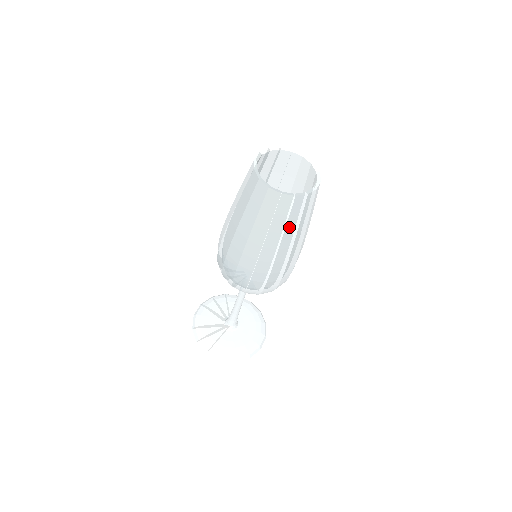
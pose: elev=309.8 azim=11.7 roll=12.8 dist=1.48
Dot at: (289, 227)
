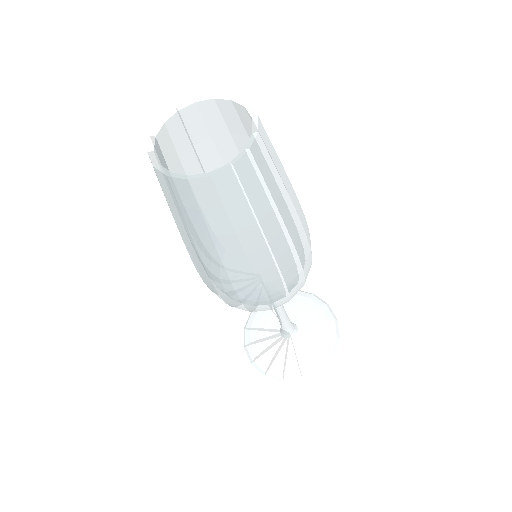
Dot at: (215, 227)
